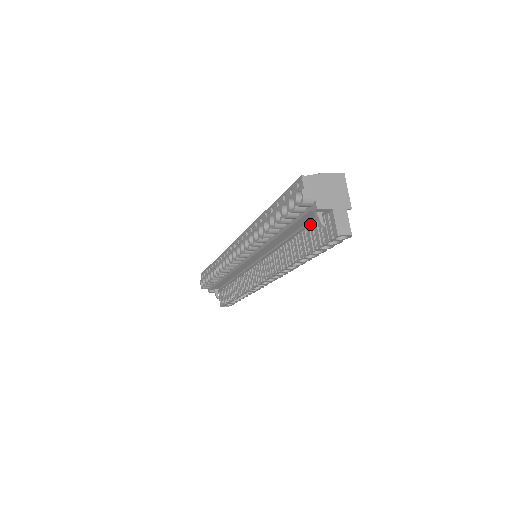
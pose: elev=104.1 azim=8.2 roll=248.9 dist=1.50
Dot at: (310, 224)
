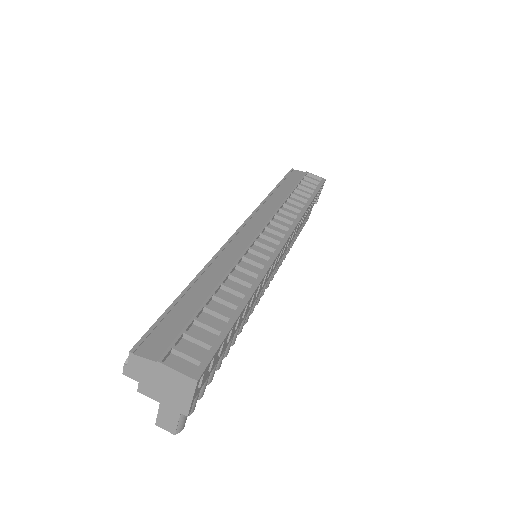
Dot at: occluded
